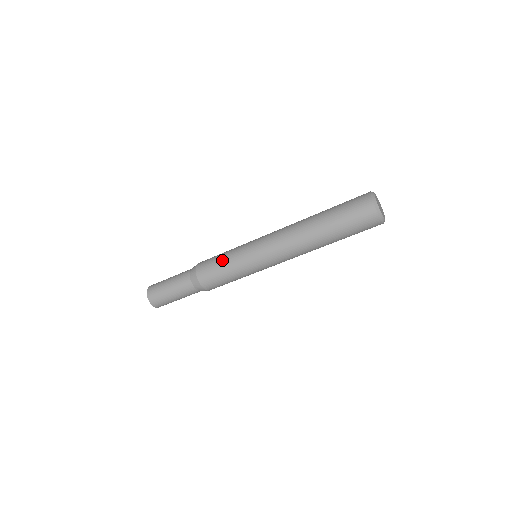
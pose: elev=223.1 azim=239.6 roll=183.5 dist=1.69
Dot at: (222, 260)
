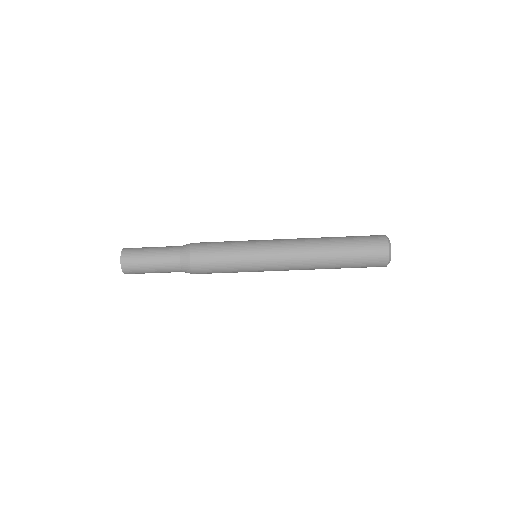
Dot at: (224, 251)
